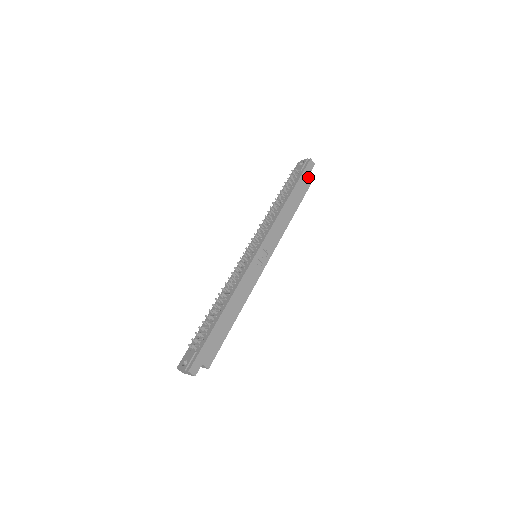
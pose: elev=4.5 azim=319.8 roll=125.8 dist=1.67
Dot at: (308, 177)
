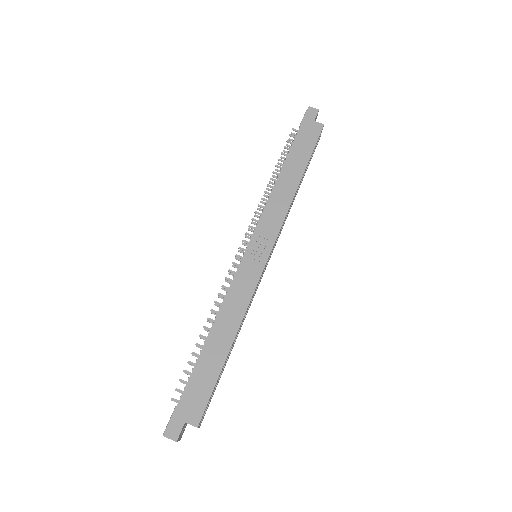
Dot at: (311, 129)
